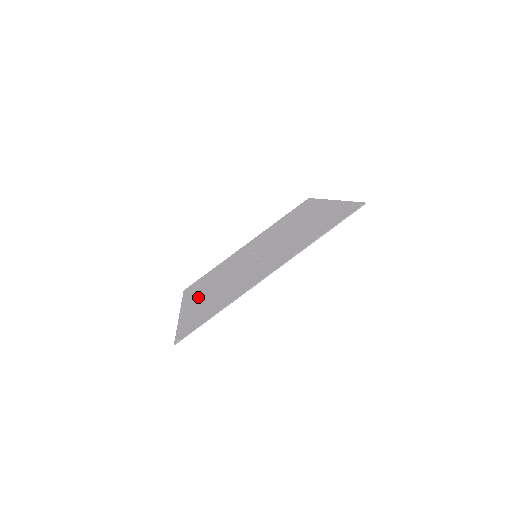
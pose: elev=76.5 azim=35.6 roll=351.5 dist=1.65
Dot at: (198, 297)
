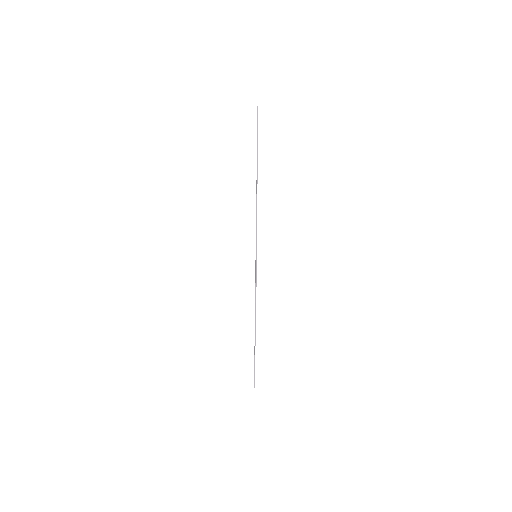
Dot at: occluded
